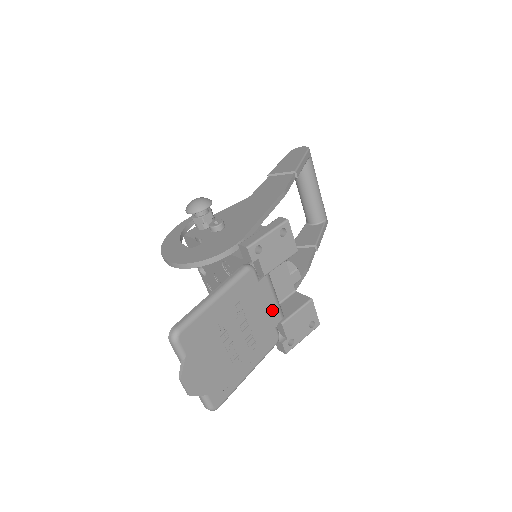
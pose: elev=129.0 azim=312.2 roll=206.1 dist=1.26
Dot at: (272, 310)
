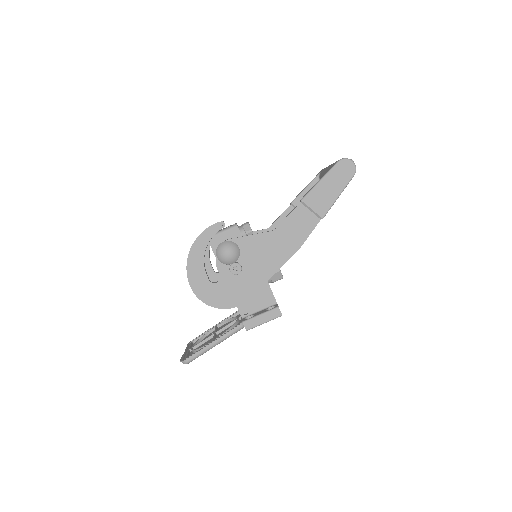
Dot at: occluded
